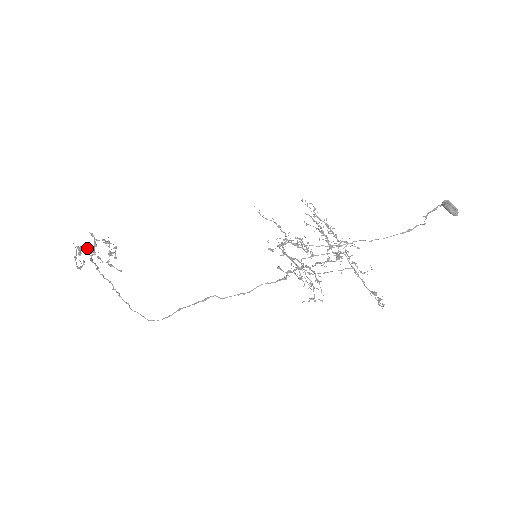
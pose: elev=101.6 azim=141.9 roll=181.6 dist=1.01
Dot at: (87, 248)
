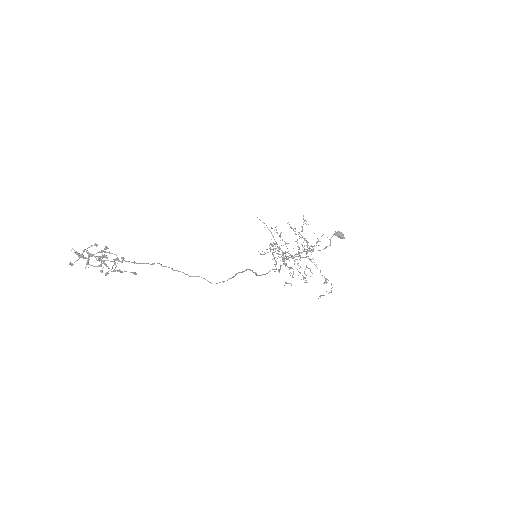
Dot at: occluded
